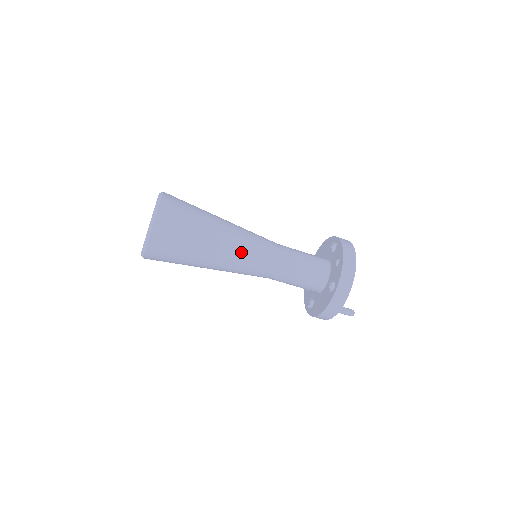
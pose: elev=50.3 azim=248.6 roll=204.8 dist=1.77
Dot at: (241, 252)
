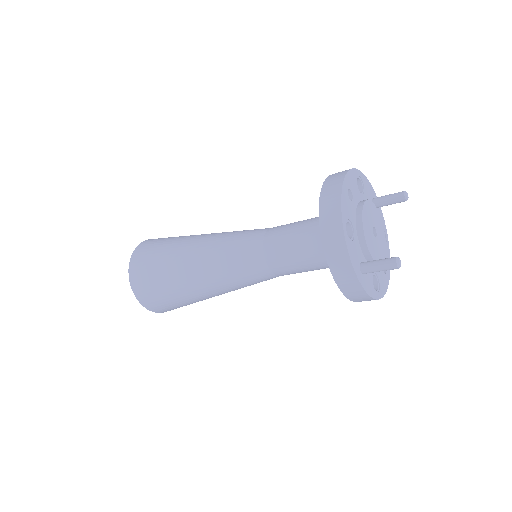
Dot at: (216, 254)
